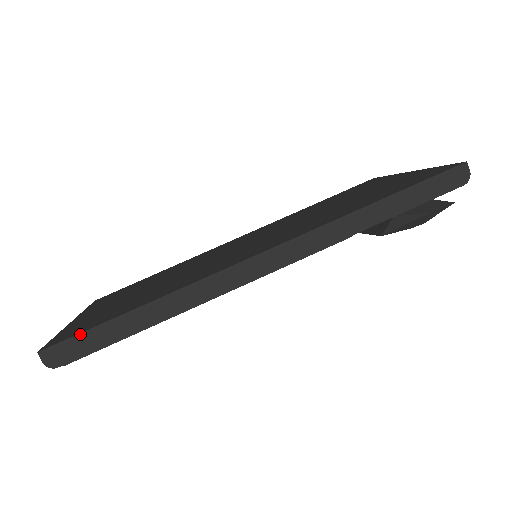
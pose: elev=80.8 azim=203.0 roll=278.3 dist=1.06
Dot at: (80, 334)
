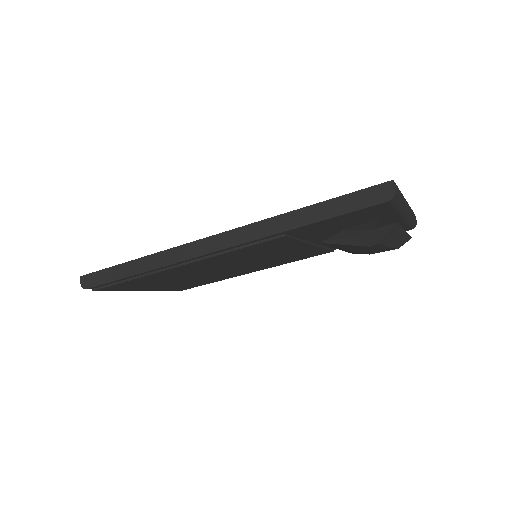
Dot at: (101, 270)
